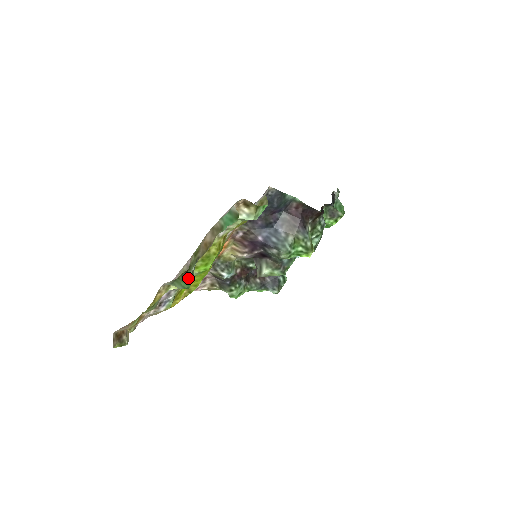
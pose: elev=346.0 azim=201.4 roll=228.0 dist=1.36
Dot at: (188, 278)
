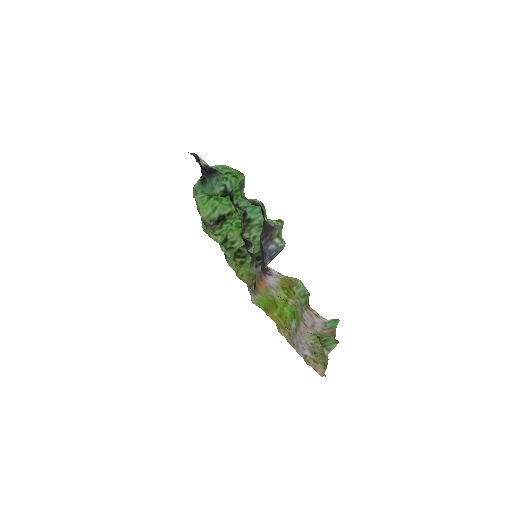
Dot at: (328, 339)
